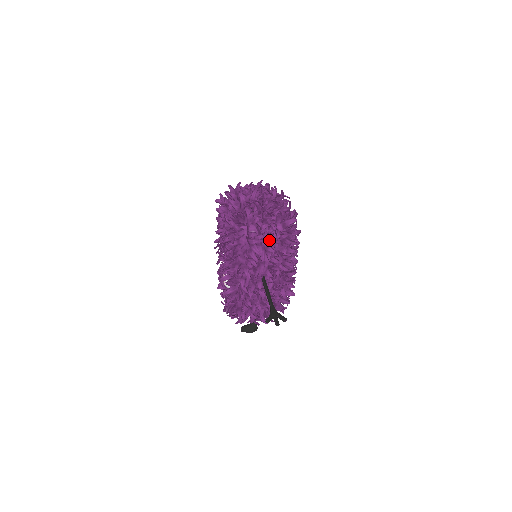
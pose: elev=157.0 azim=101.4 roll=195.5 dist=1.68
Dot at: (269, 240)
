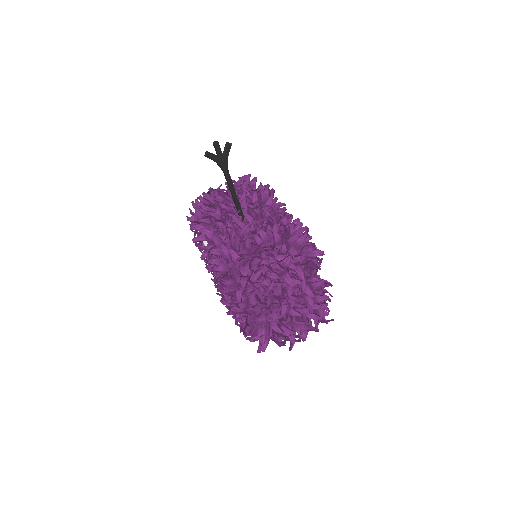
Dot at: occluded
